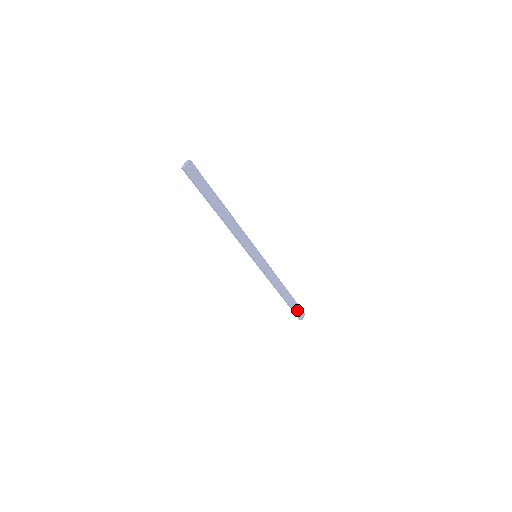
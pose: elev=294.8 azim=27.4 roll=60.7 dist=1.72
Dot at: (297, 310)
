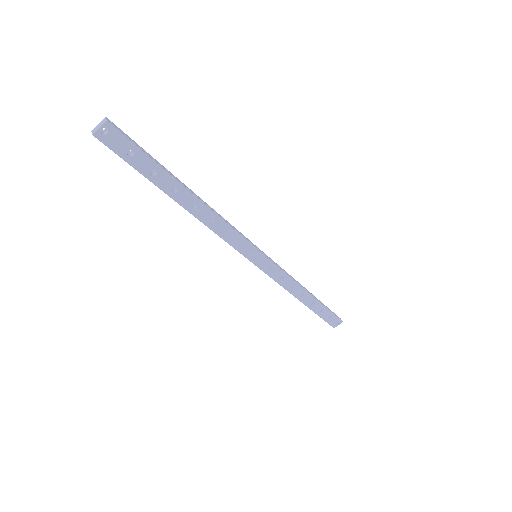
Dot at: (327, 317)
